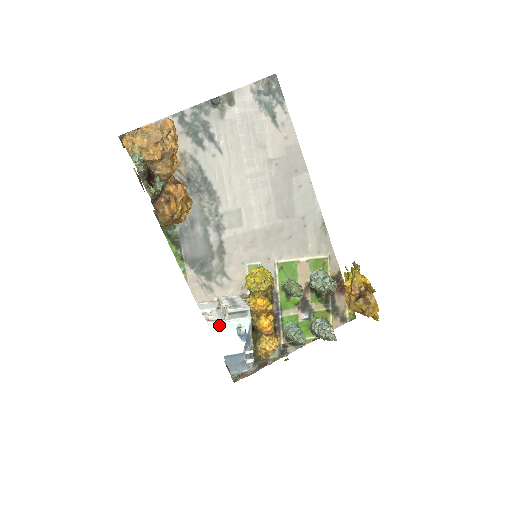
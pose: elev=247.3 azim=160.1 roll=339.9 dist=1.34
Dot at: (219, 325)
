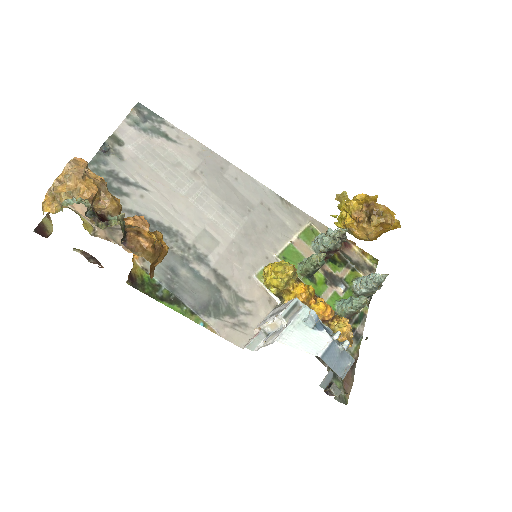
Dot at: (287, 334)
